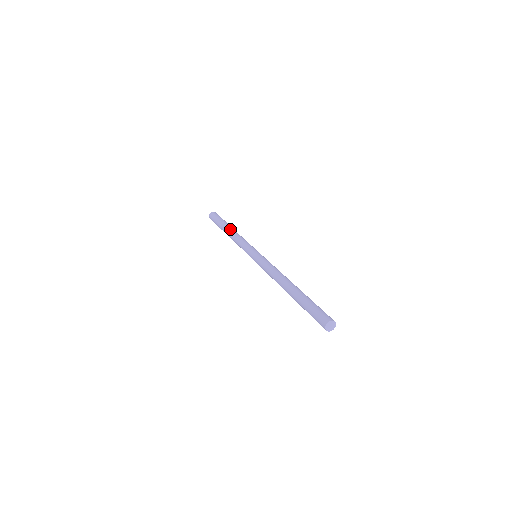
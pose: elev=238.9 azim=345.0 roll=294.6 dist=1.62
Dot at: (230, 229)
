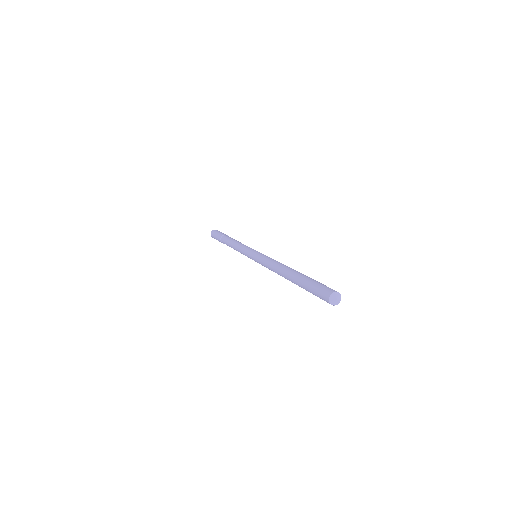
Dot at: (229, 239)
